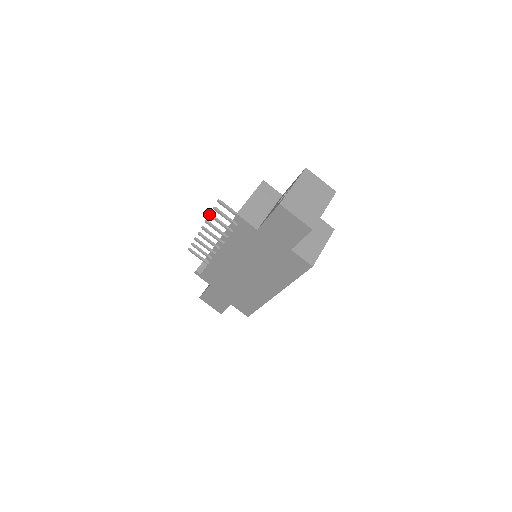
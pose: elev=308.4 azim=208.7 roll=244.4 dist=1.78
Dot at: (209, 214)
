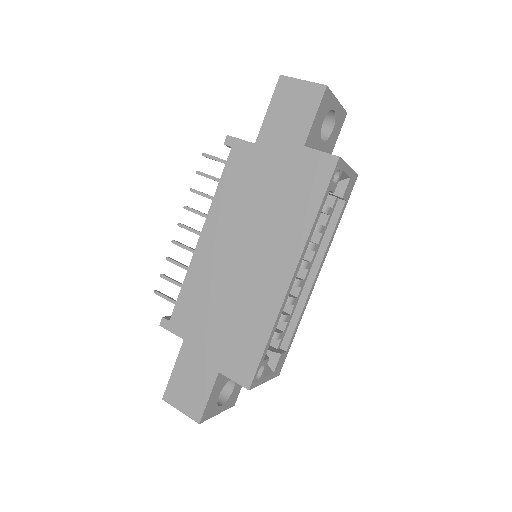
Dot at: (190, 188)
